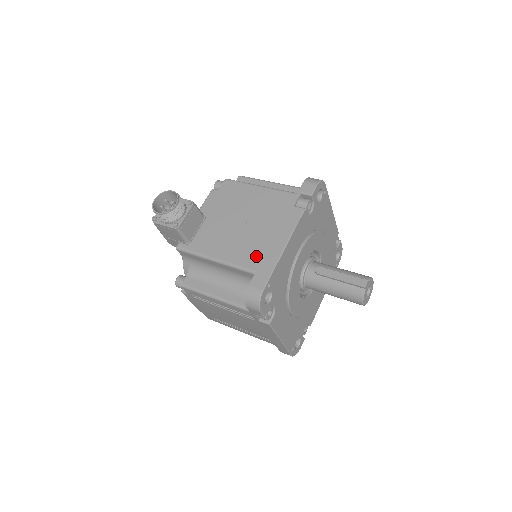
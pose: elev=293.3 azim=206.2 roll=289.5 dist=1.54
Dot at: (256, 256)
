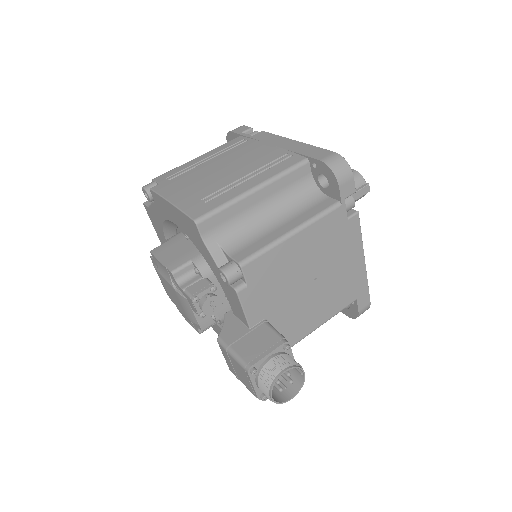
Dot at: (348, 291)
